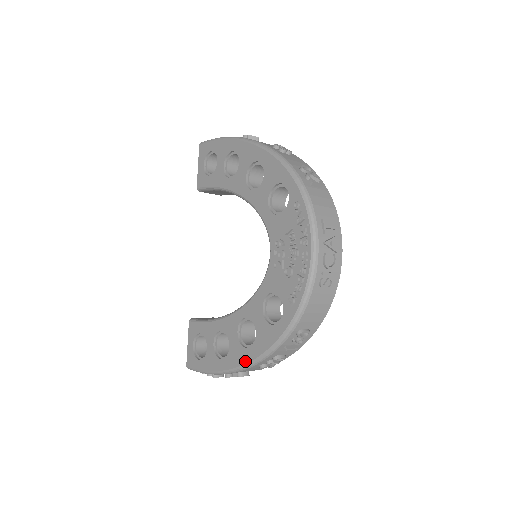
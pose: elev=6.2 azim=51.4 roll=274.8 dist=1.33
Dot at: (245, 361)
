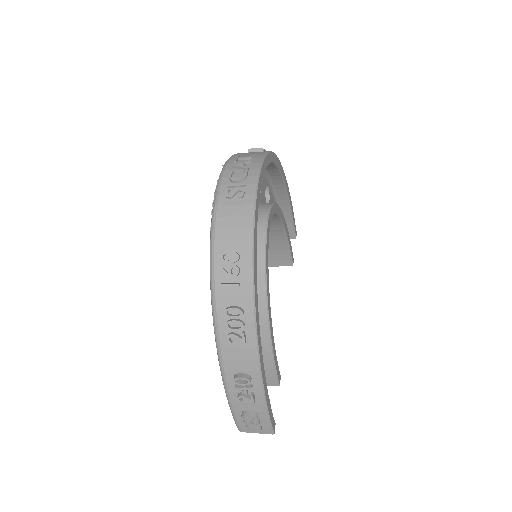
Dot at: (216, 338)
